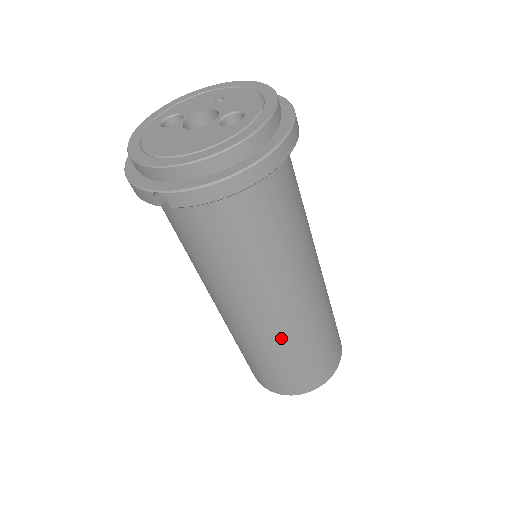
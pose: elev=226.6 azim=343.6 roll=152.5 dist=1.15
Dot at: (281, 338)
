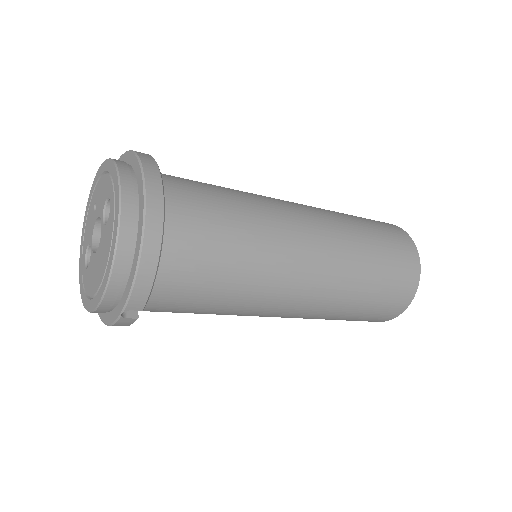
Dot at: (340, 284)
